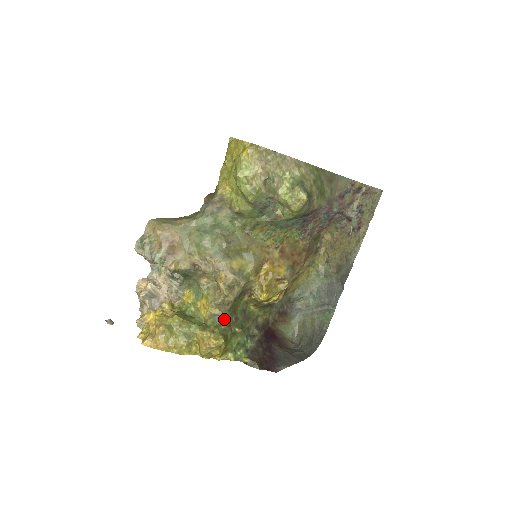
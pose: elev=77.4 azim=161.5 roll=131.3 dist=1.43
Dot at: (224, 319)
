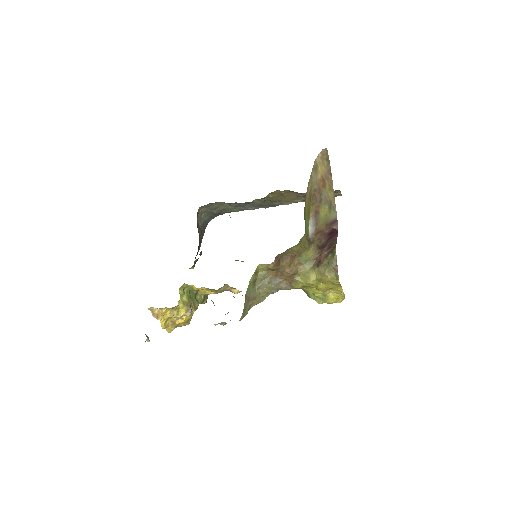
Dot at: occluded
